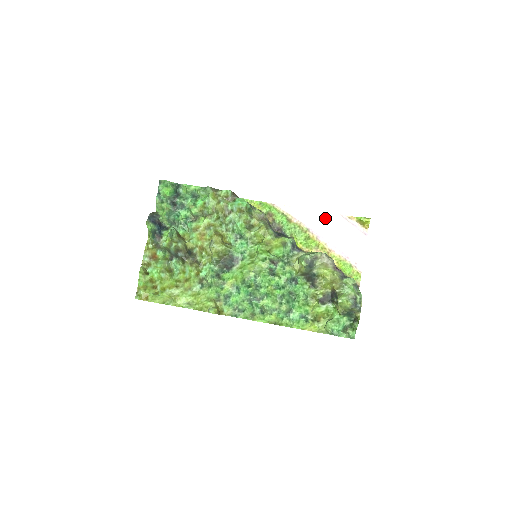
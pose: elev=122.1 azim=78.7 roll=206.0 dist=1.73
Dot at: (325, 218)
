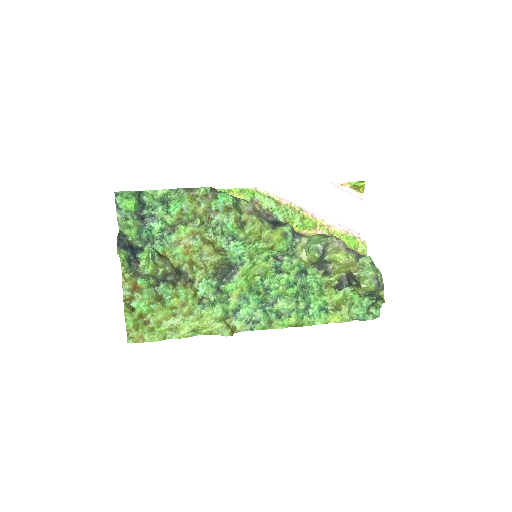
Dot at: (316, 191)
